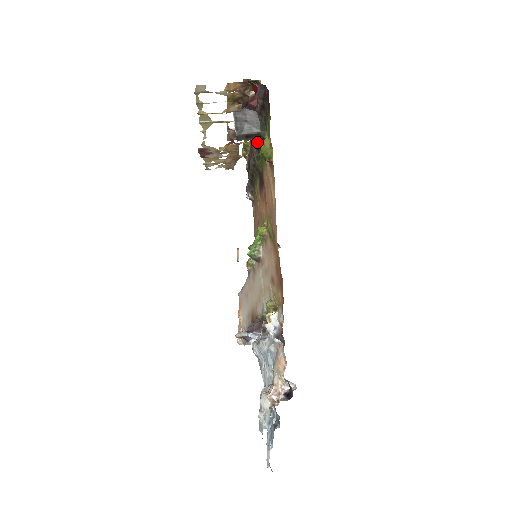
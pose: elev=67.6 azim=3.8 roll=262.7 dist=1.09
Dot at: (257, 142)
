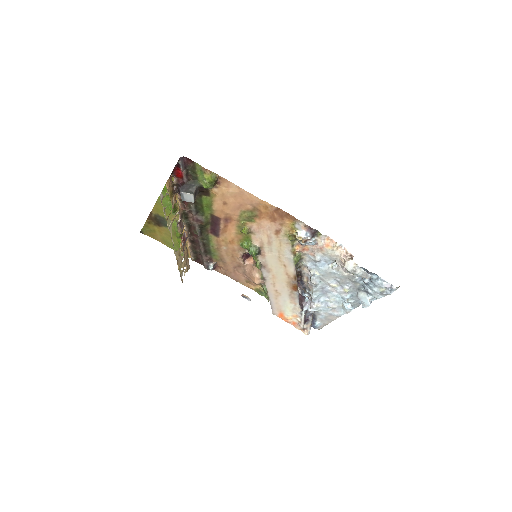
Dot at: (195, 206)
